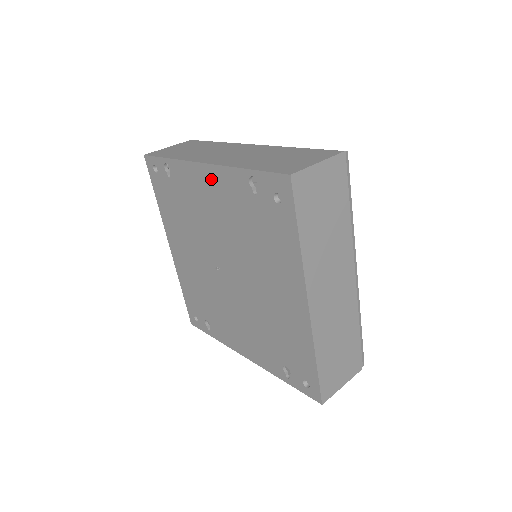
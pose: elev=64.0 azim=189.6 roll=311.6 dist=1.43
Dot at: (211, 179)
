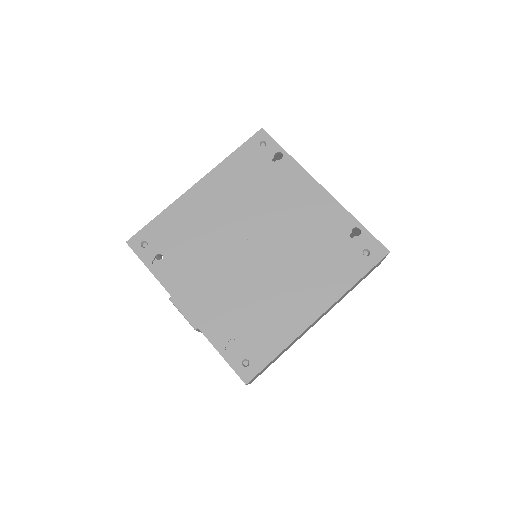
Dot at: (319, 199)
